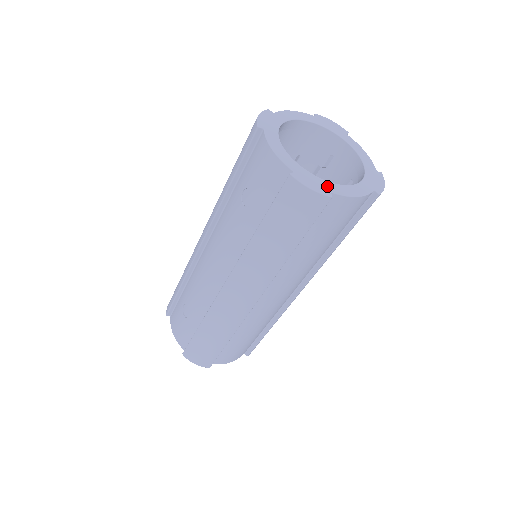
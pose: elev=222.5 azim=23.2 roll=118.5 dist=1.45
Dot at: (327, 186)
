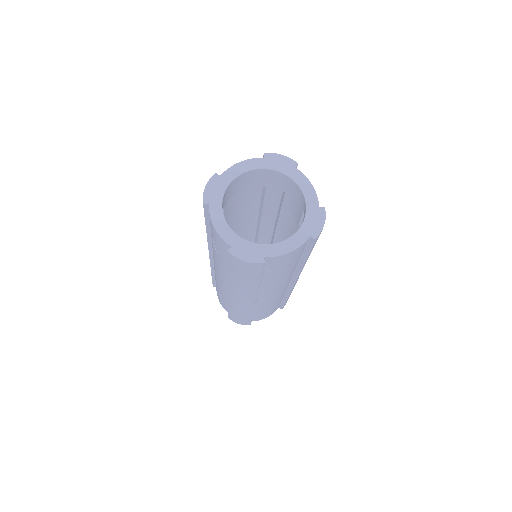
Dot at: (261, 251)
